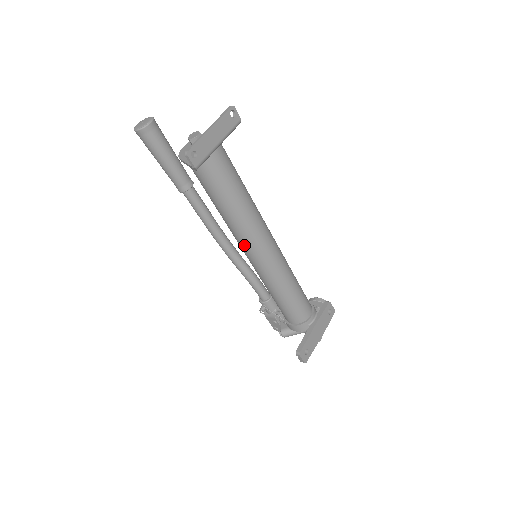
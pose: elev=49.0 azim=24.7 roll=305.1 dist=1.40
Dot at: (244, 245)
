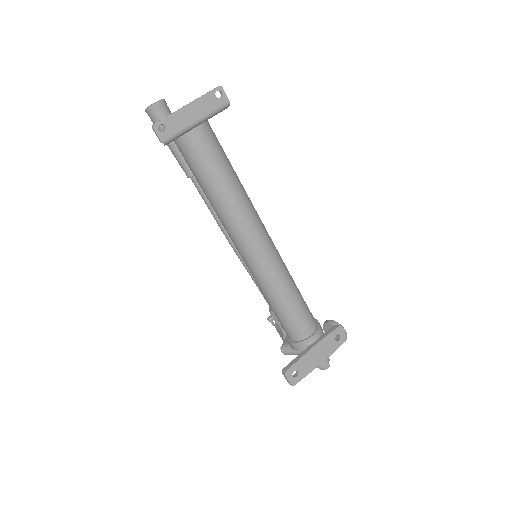
Dot at: (232, 238)
